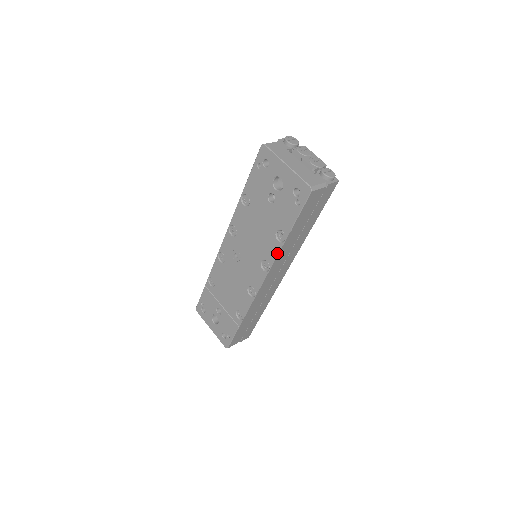
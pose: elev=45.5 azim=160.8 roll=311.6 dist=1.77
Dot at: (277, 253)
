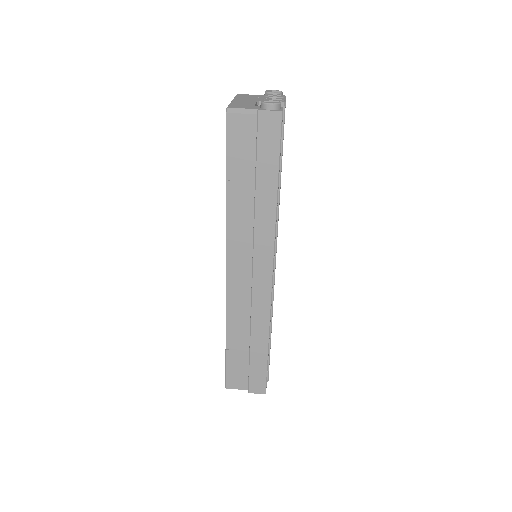
Dot at: (226, 220)
